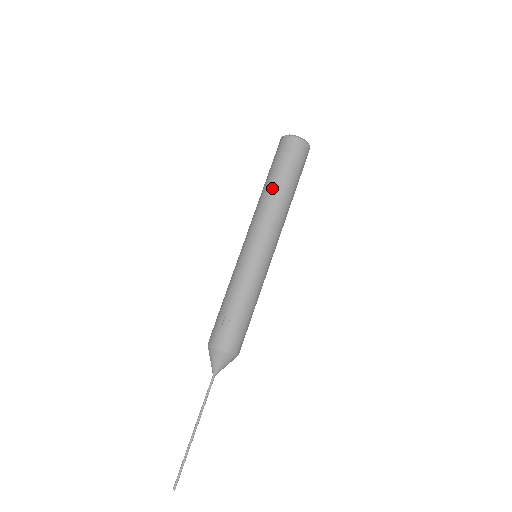
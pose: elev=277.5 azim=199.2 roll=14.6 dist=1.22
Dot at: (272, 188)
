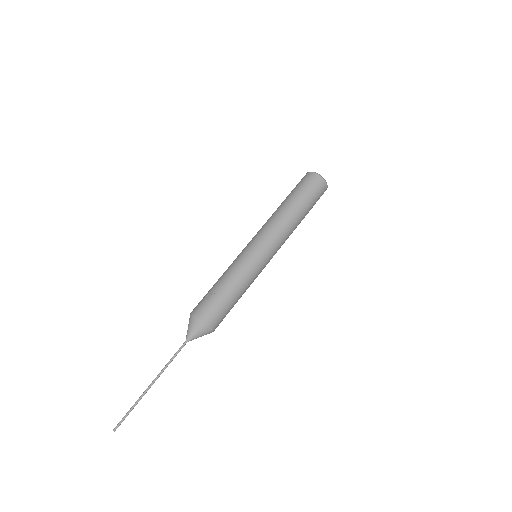
Dot at: (283, 205)
